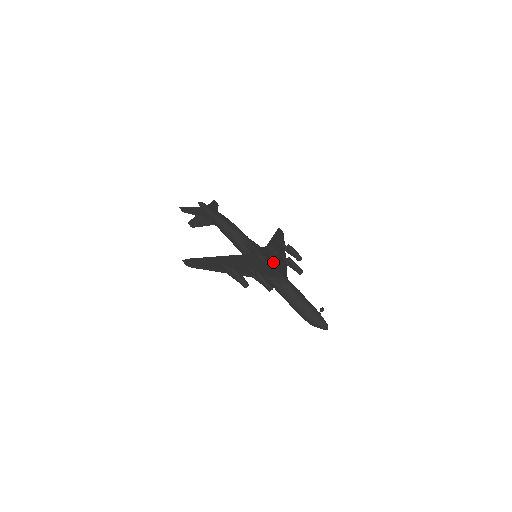
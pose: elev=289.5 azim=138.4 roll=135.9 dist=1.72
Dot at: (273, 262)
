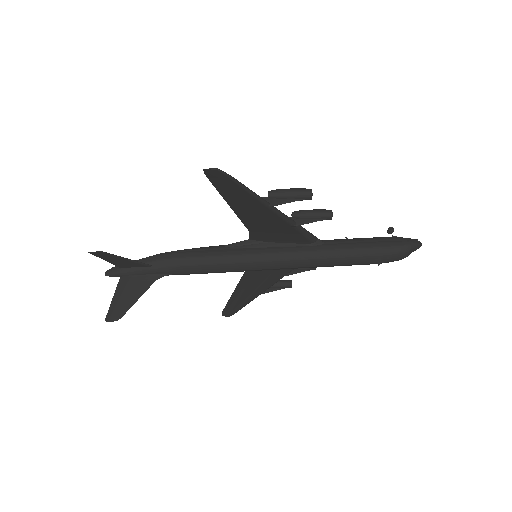
Dot at: occluded
